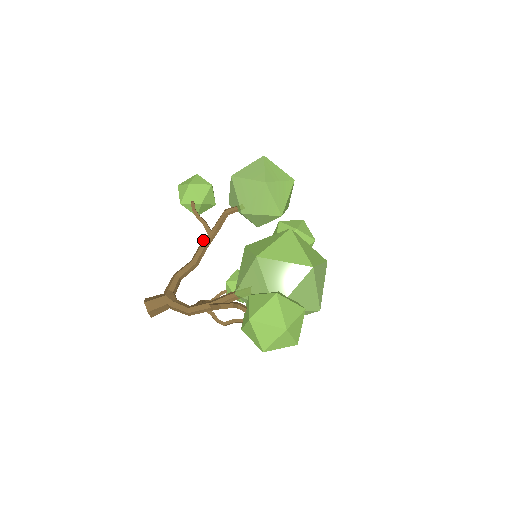
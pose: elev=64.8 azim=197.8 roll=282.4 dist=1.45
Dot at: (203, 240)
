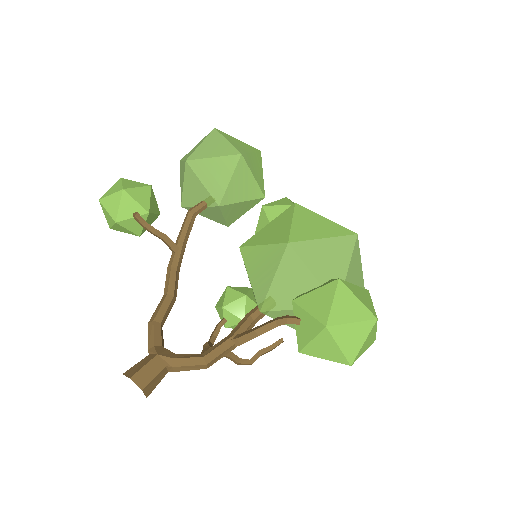
Dot at: (169, 262)
